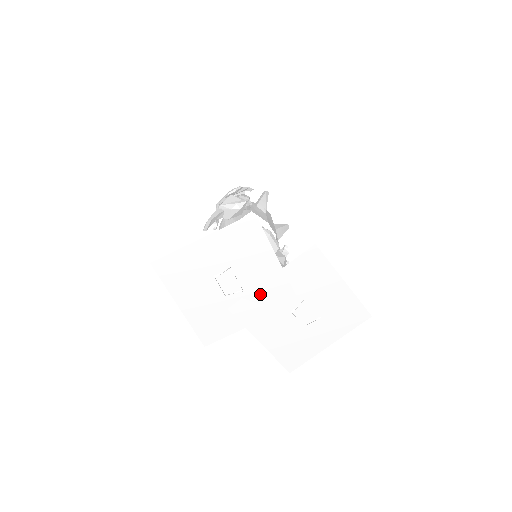
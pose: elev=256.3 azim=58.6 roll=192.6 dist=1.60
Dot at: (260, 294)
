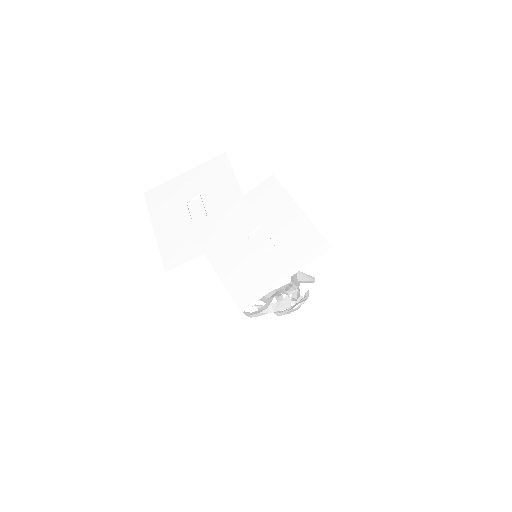
Dot at: (221, 220)
